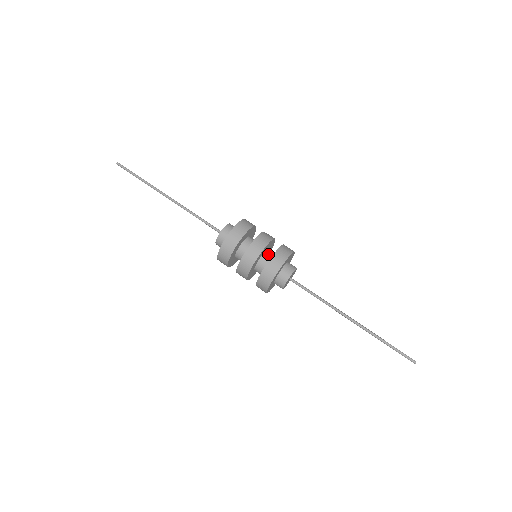
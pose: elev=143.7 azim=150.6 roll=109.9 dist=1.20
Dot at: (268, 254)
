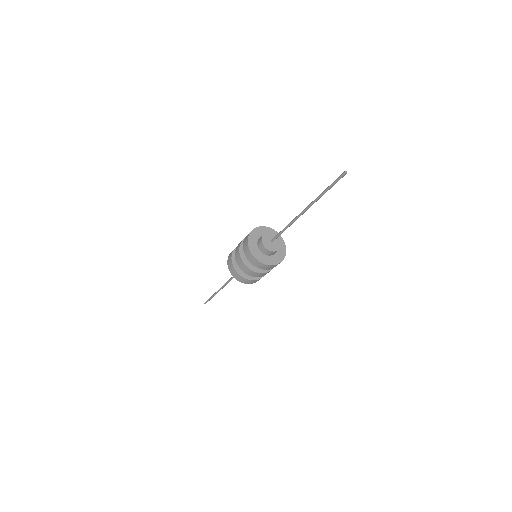
Dot at: occluded
